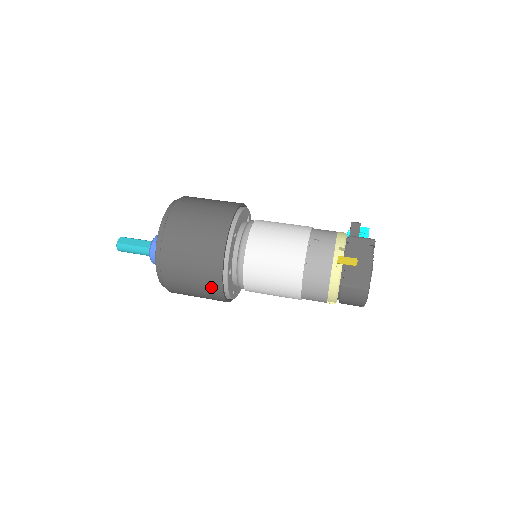
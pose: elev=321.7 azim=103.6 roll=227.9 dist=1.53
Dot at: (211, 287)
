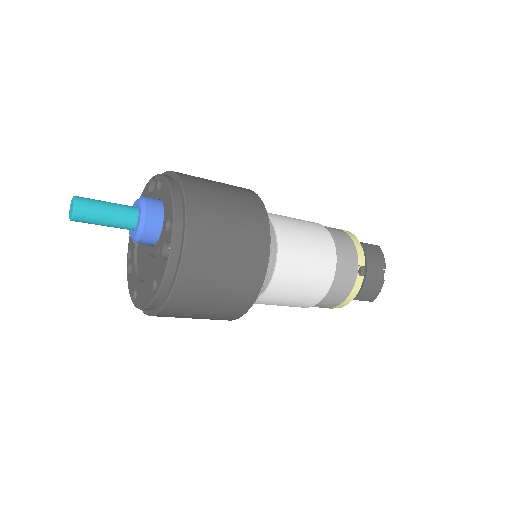
Dot at: (254, 217)
